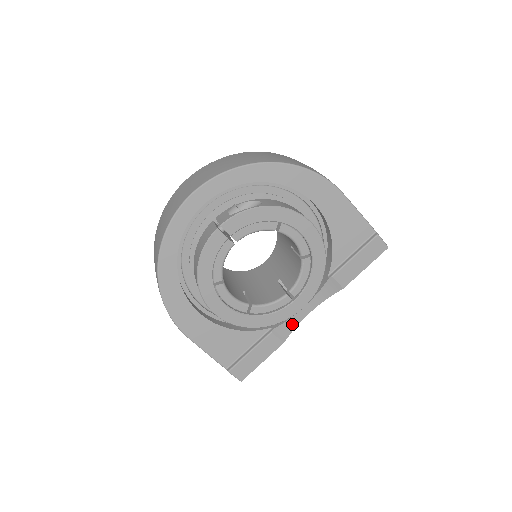
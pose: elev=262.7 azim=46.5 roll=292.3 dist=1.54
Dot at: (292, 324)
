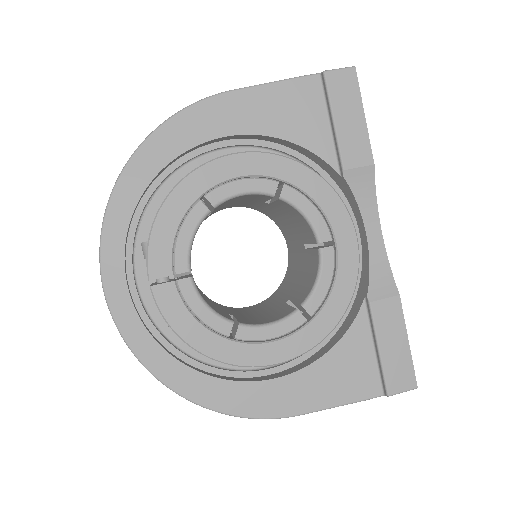
Dot at: (380, 266)
